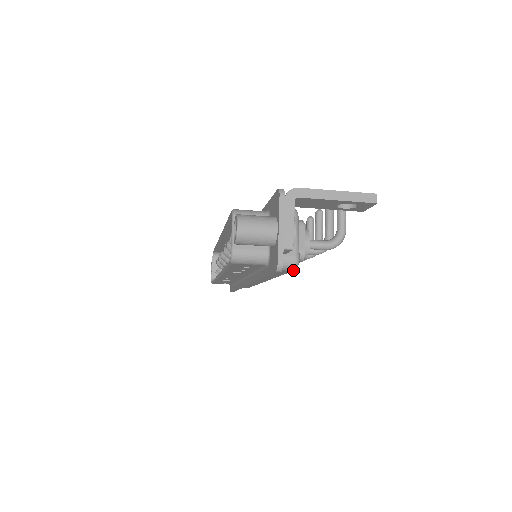
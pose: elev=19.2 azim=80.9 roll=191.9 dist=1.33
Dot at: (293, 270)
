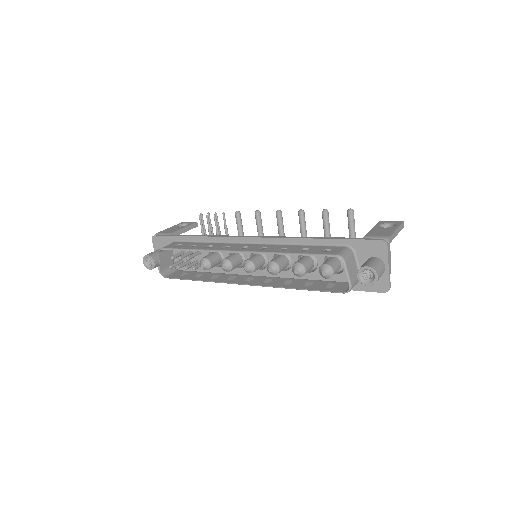
Dot at: occluded
